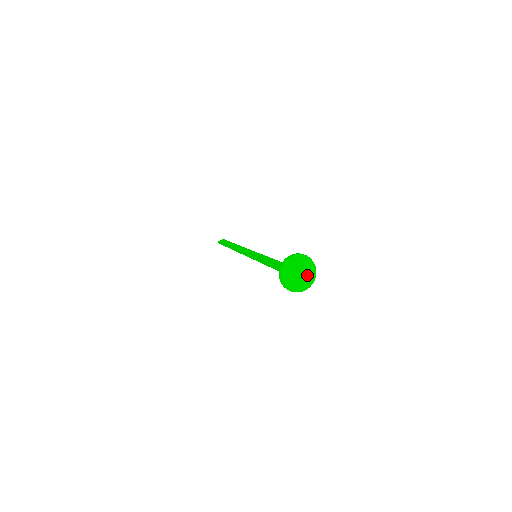
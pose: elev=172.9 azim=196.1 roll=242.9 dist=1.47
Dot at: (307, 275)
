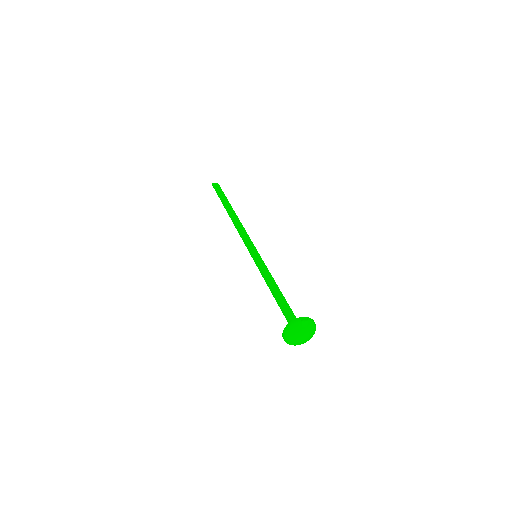
Dot at: (306, 338)
